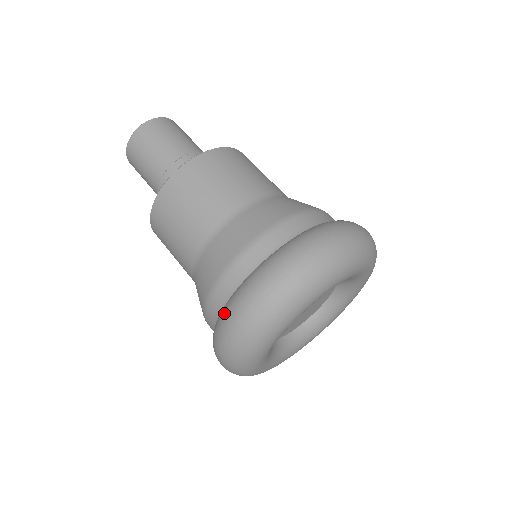
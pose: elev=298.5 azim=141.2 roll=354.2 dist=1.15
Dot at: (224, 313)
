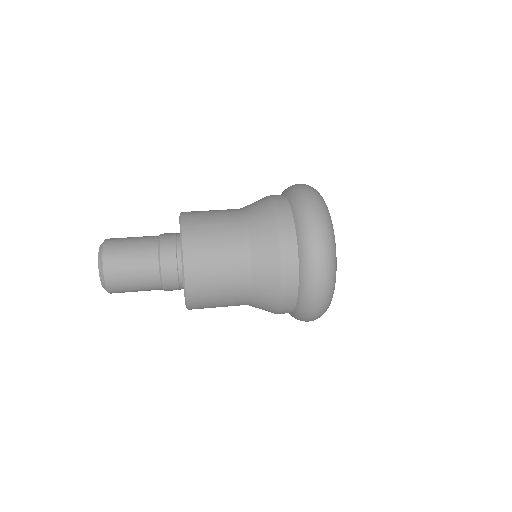
Dot at: (301, 215)
